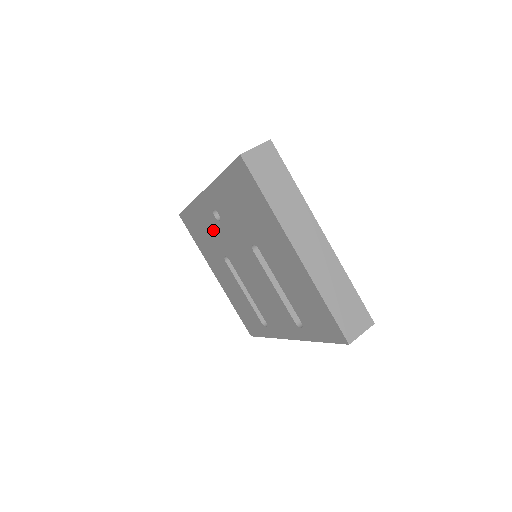
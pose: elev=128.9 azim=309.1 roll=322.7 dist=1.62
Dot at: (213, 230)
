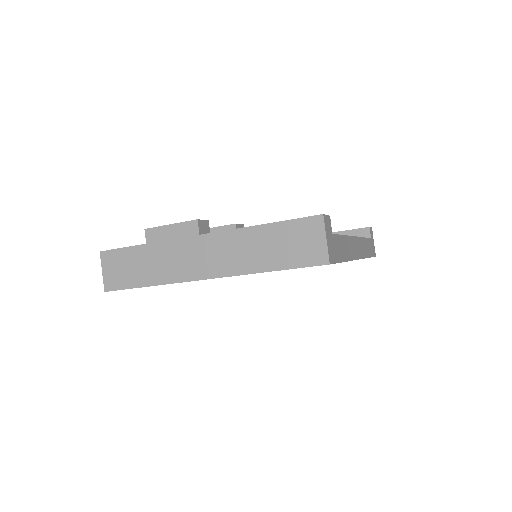
Dot at: occluded
